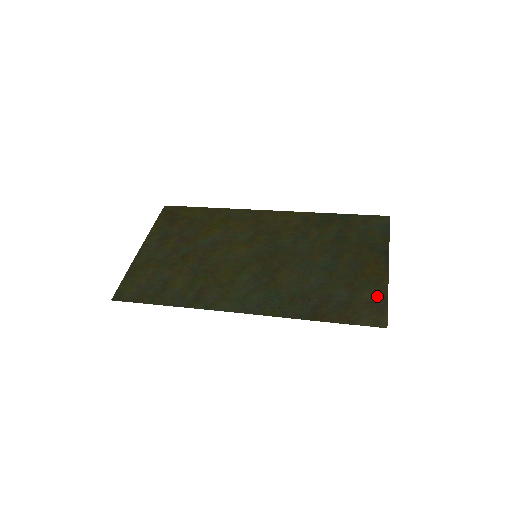
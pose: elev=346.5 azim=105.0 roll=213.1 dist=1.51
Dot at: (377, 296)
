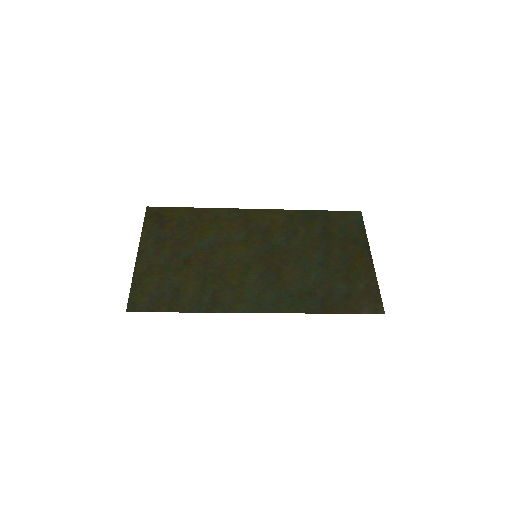
Dot at: (370, 286)
